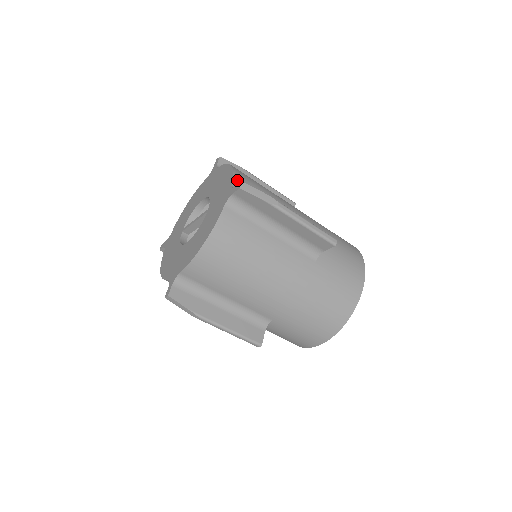
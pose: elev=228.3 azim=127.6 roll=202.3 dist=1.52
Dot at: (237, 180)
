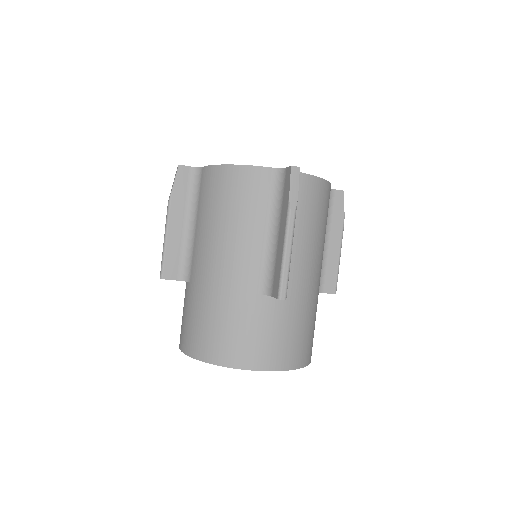
Dot at: (309, 180)
